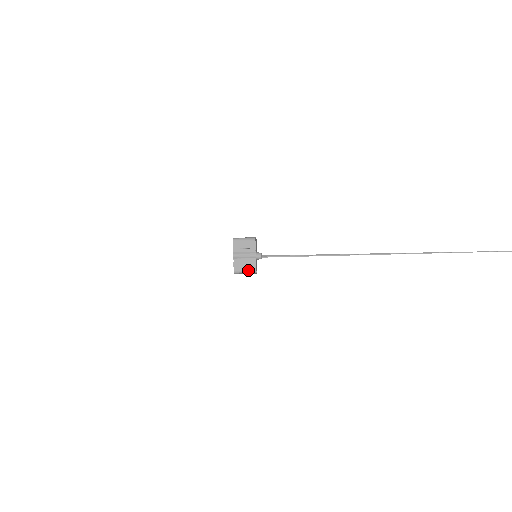
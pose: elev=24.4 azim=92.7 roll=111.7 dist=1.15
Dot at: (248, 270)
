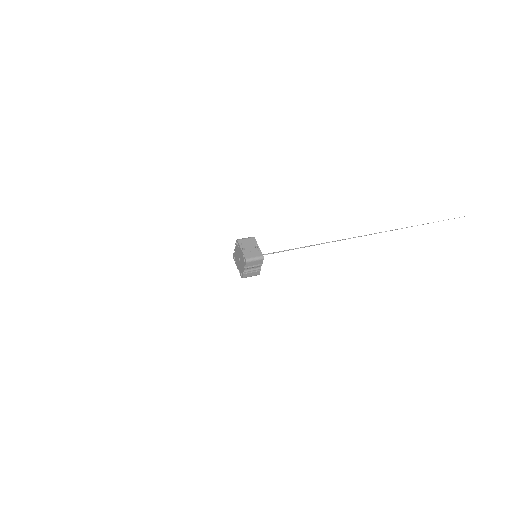
Dot at: occluded
